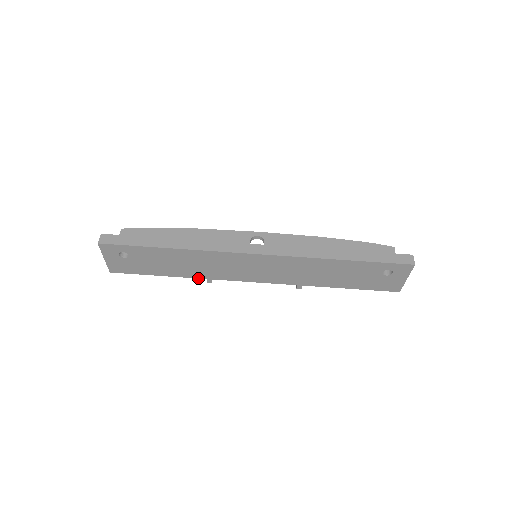
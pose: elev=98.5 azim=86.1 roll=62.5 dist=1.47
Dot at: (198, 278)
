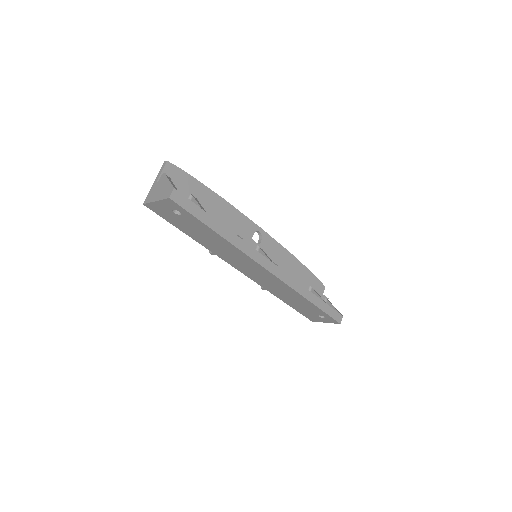
Dot at: (207, 248)
